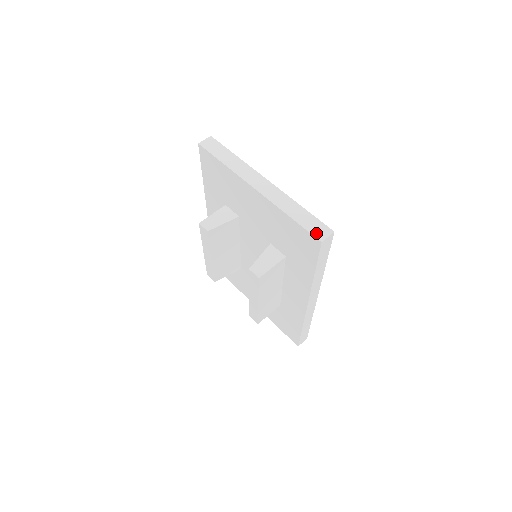
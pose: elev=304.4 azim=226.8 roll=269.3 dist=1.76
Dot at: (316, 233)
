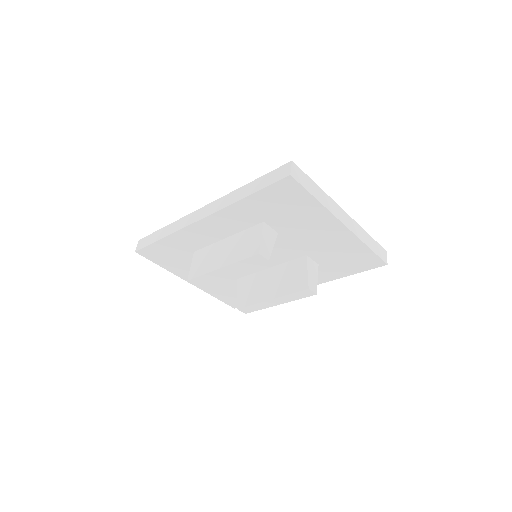
Dot at: (383, 257)
